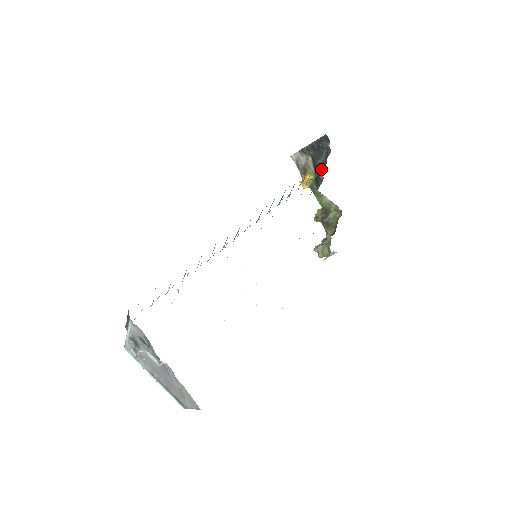
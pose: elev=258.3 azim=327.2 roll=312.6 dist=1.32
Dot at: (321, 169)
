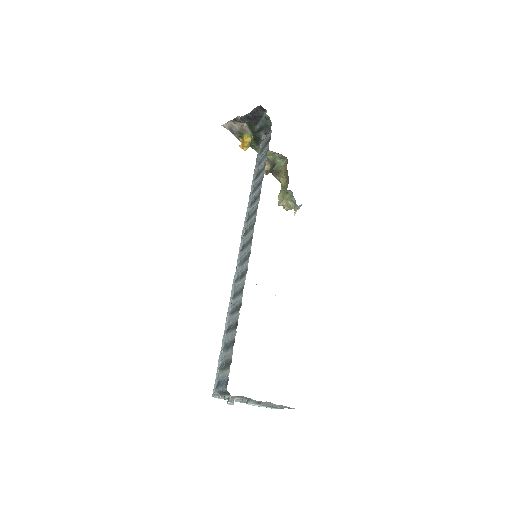
Dot at: (260, 132)
